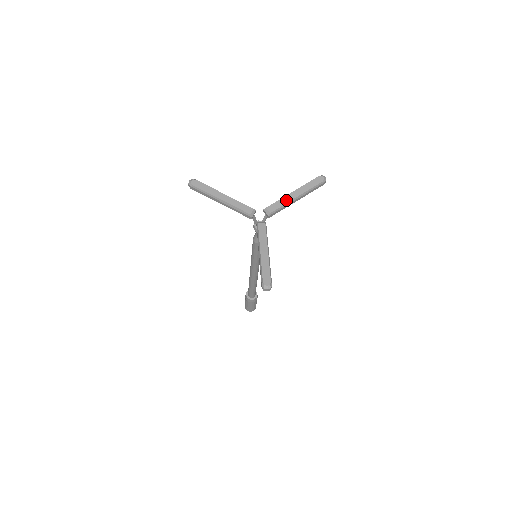
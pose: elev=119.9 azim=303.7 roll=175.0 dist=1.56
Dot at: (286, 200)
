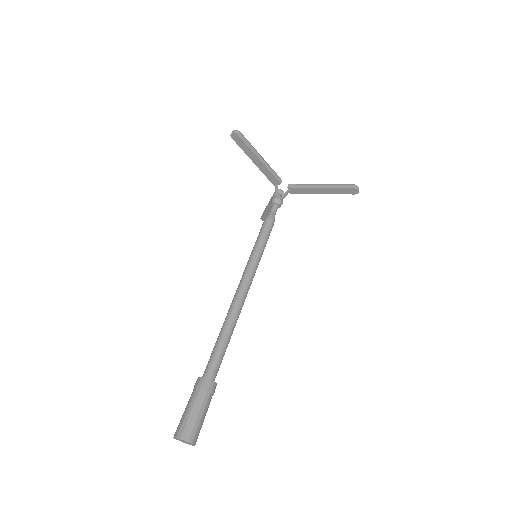
Dot at: occluded
